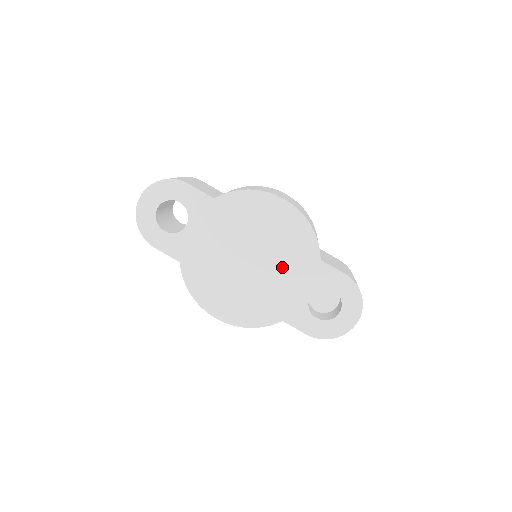
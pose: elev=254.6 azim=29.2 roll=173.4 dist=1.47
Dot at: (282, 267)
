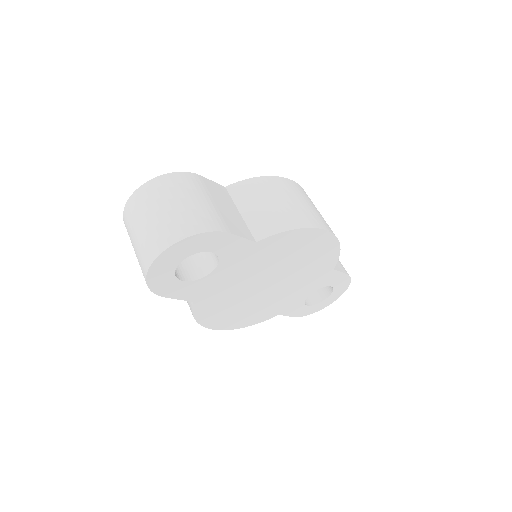
Dot at: (298, 281)
